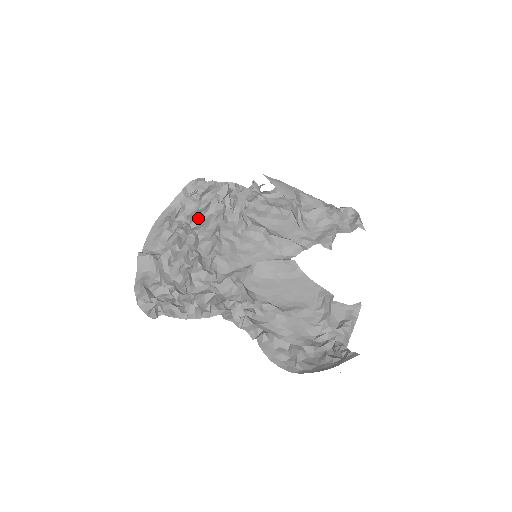
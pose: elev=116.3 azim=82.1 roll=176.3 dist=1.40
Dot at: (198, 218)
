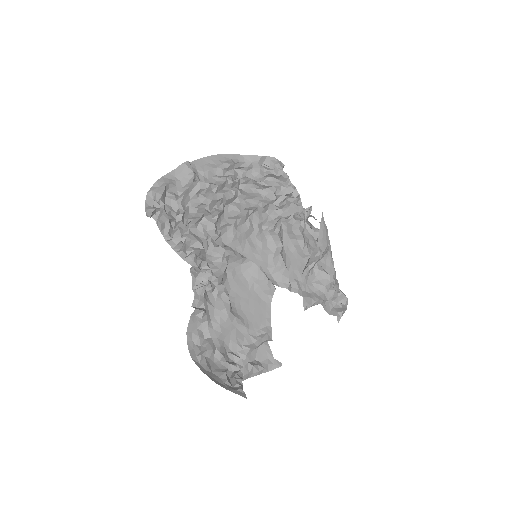
Dot at: (250, 186)
